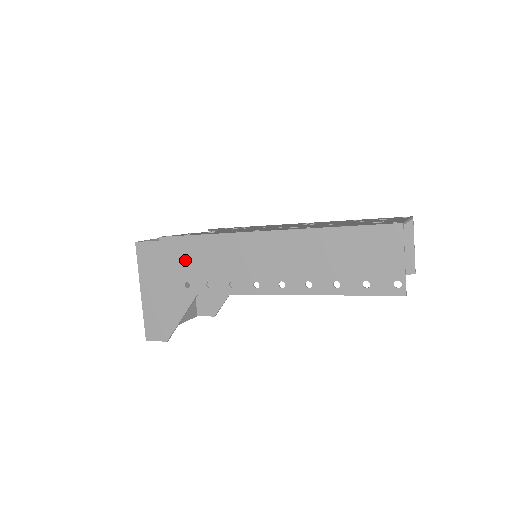
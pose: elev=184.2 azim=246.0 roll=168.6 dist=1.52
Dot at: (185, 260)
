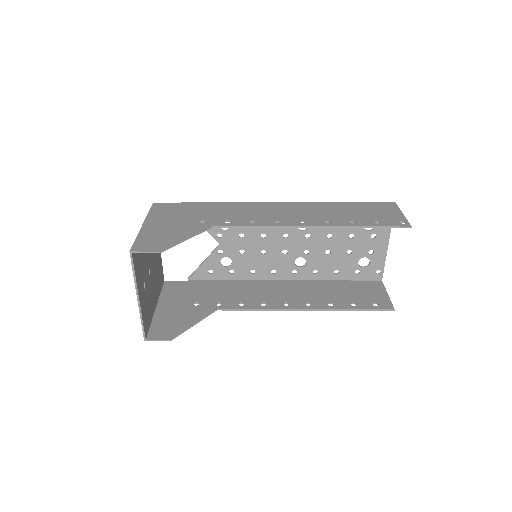
Dot at: (205, 211)
